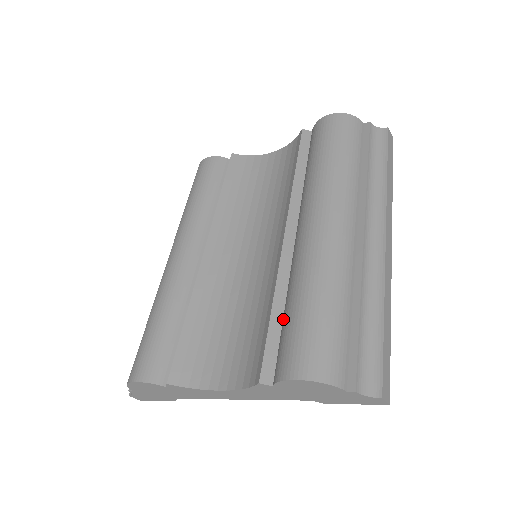
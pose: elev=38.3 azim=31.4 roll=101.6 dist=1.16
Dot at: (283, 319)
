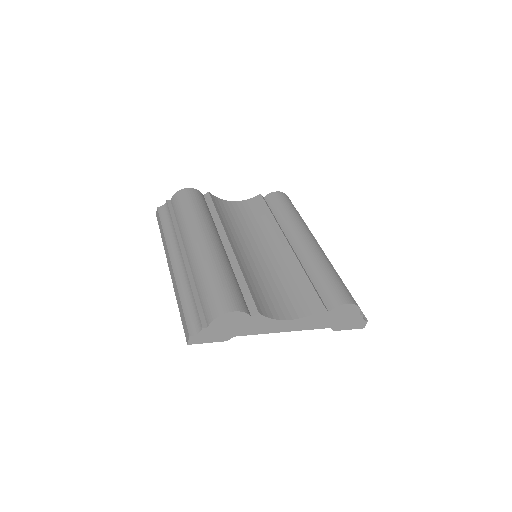
Dot at: (315, 282)
